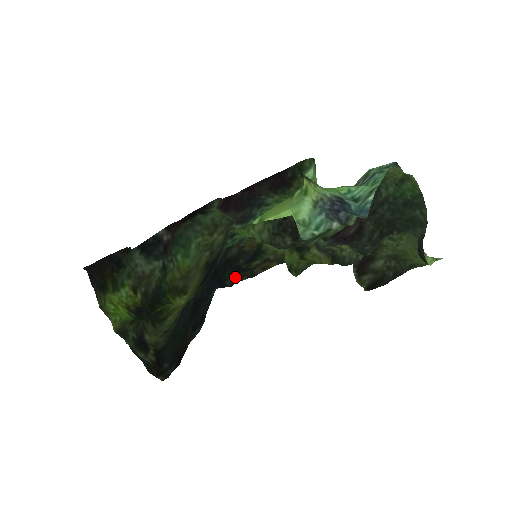
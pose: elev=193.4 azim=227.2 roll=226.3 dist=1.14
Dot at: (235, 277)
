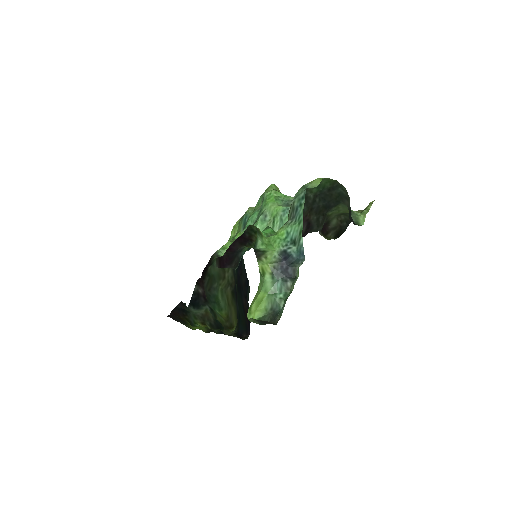
Dot at: occluded
